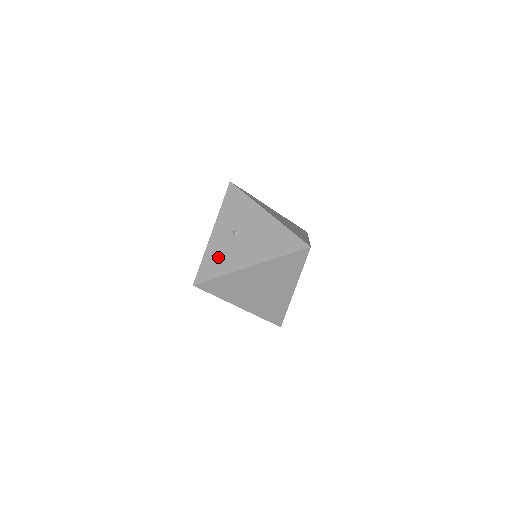
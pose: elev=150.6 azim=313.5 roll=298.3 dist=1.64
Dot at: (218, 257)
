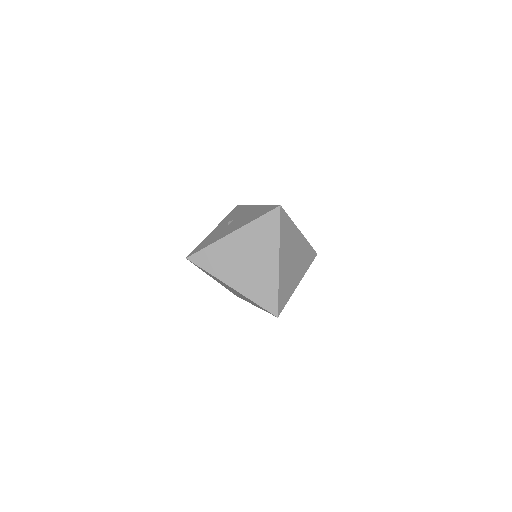
Dot at: (211, 238)
